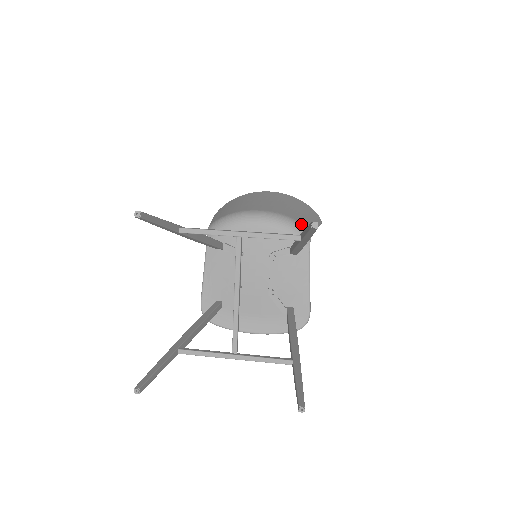
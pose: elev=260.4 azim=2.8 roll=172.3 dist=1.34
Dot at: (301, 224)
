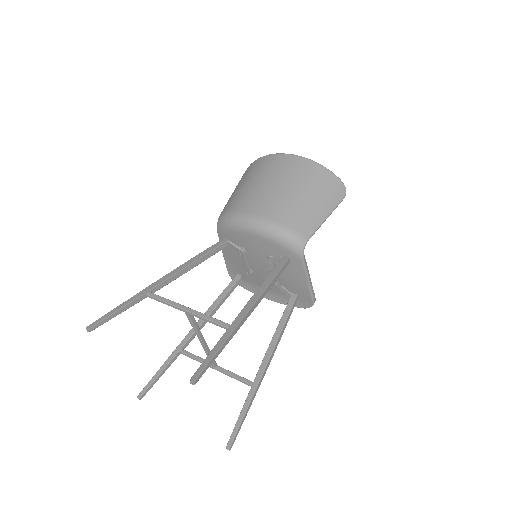
Dot at: (295, 233)
